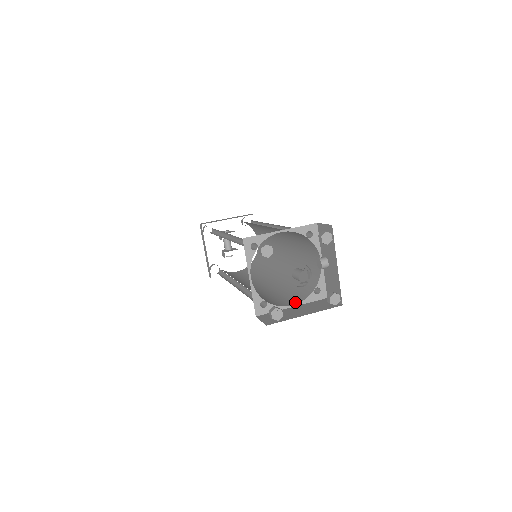
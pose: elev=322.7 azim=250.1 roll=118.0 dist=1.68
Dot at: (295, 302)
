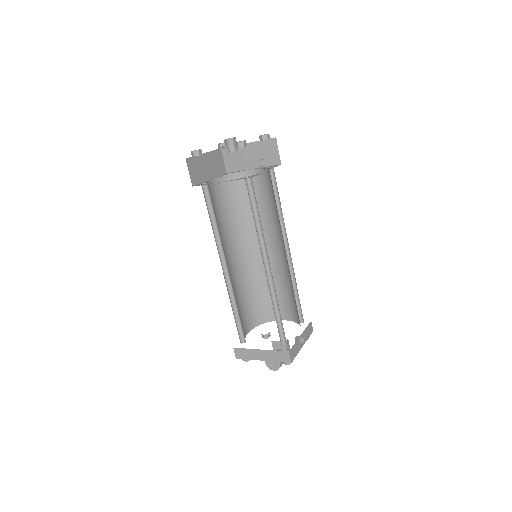
Dot at: occluded
